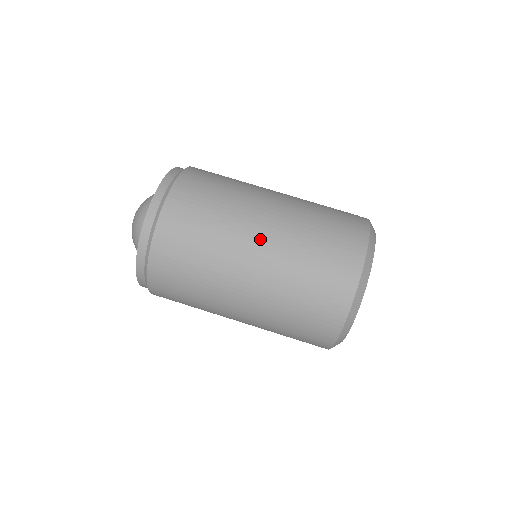
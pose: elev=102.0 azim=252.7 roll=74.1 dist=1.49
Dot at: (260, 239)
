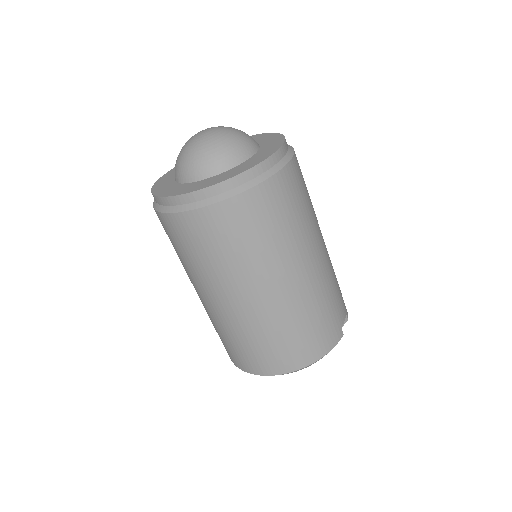
Dot at: (250, 298)
